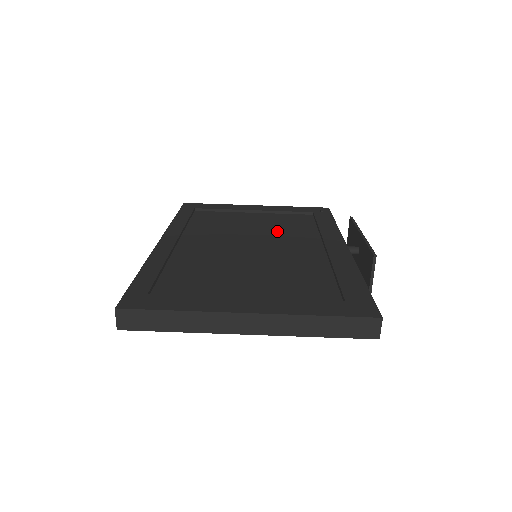
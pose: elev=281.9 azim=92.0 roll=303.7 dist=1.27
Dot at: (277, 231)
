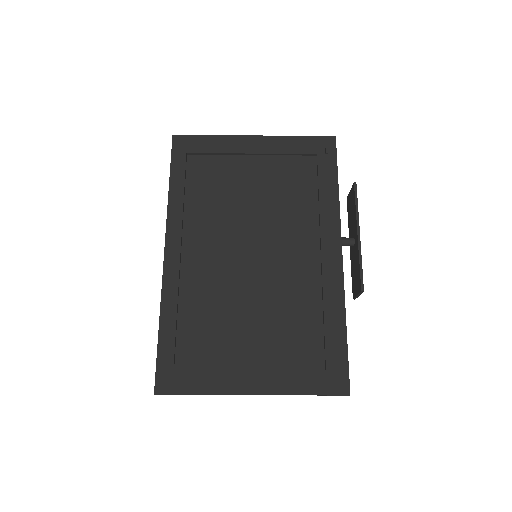
Dot at: (276, 212)
